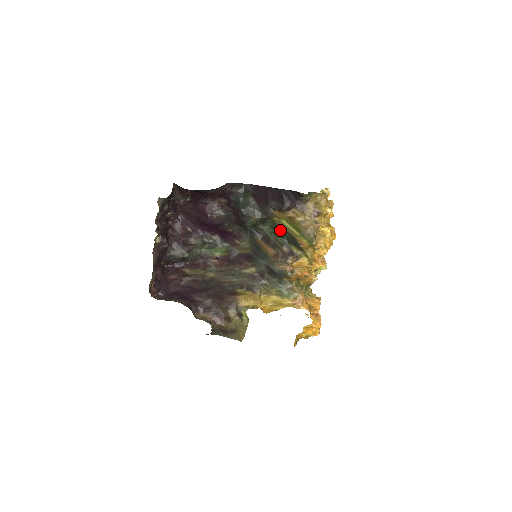
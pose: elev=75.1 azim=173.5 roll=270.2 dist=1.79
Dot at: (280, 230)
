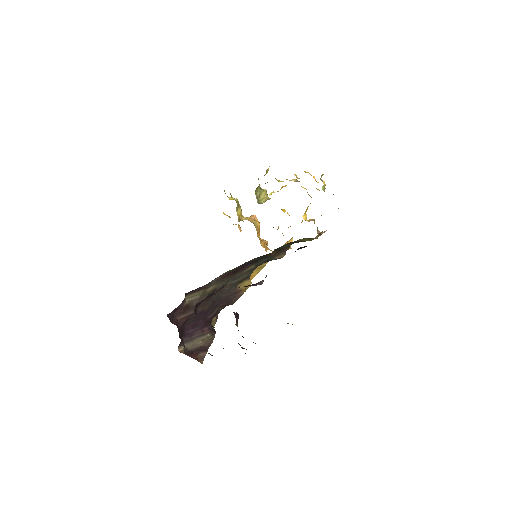
Dot at: (294, 242)
